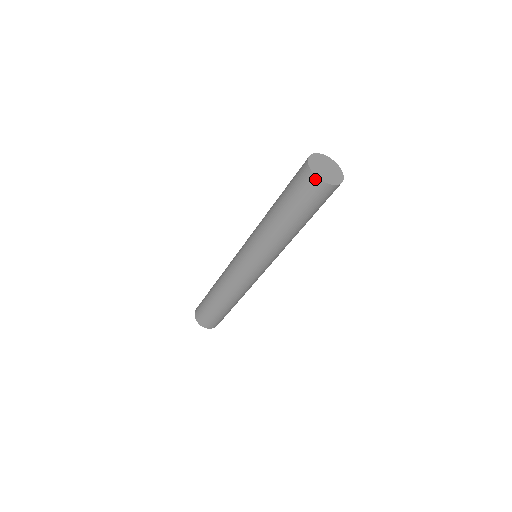
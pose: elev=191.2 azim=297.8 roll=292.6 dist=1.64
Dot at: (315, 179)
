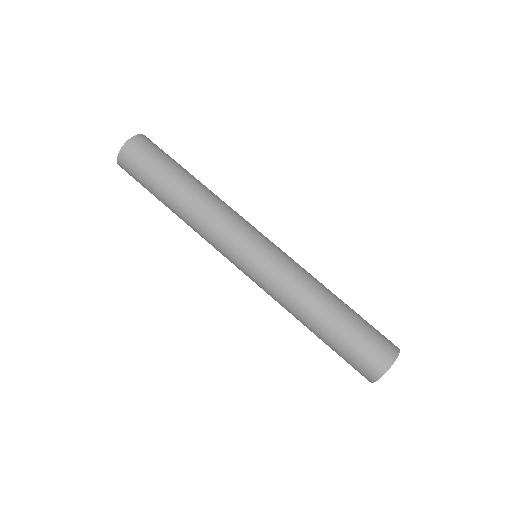
Dot at: occluded
